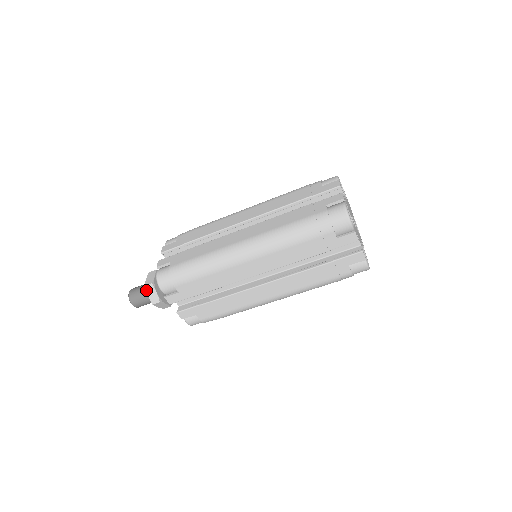
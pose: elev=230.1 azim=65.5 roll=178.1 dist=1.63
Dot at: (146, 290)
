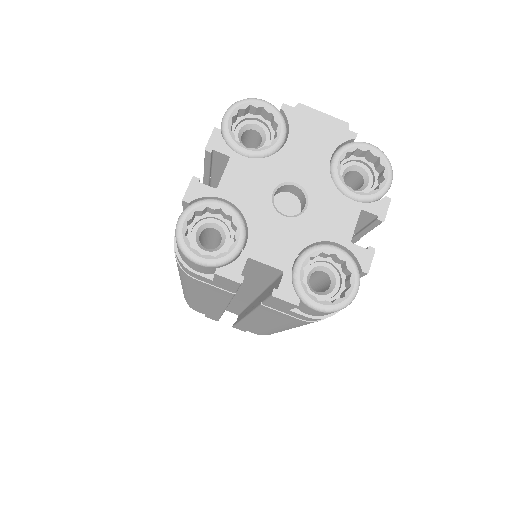
Dot at: occluded
